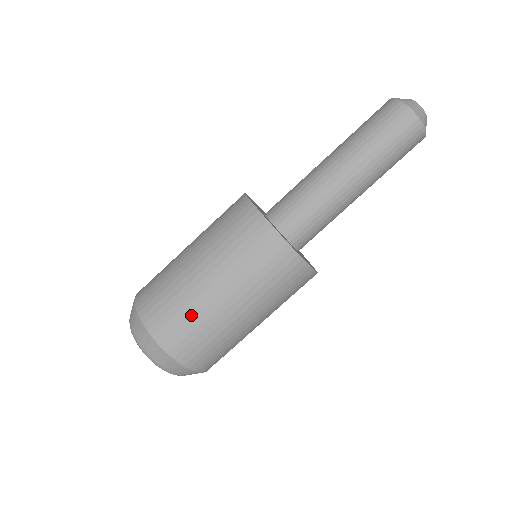
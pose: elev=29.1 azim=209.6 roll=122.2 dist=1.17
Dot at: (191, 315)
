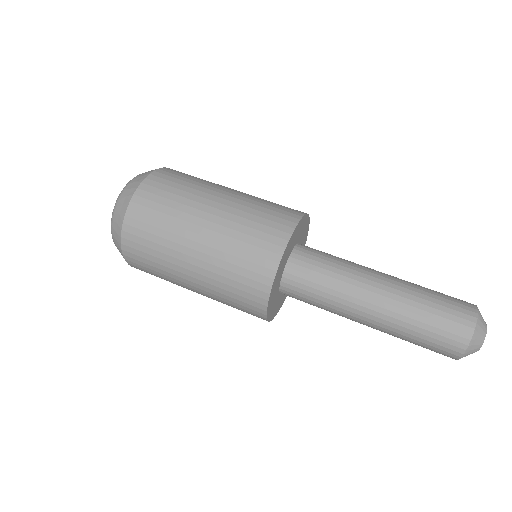
Dot at: (161, 240)
